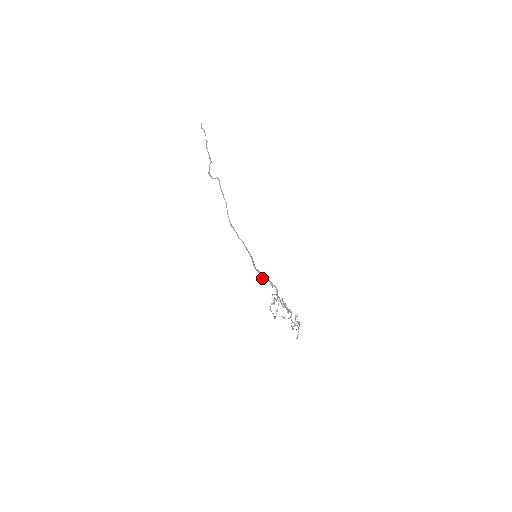
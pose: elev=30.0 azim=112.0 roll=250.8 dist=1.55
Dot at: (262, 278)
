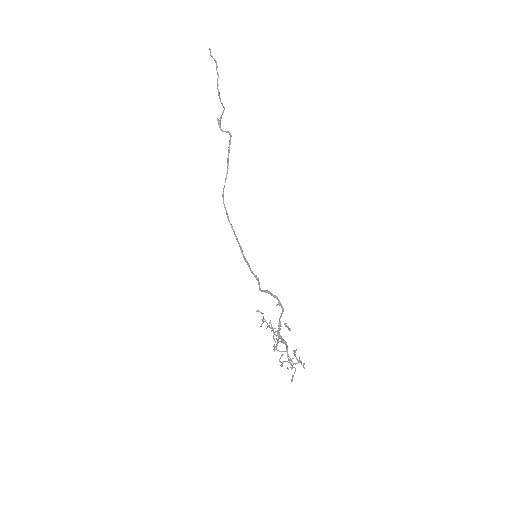
Dot at: occluded
